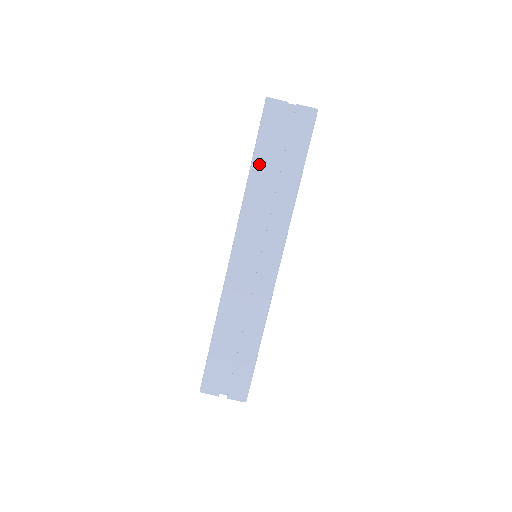
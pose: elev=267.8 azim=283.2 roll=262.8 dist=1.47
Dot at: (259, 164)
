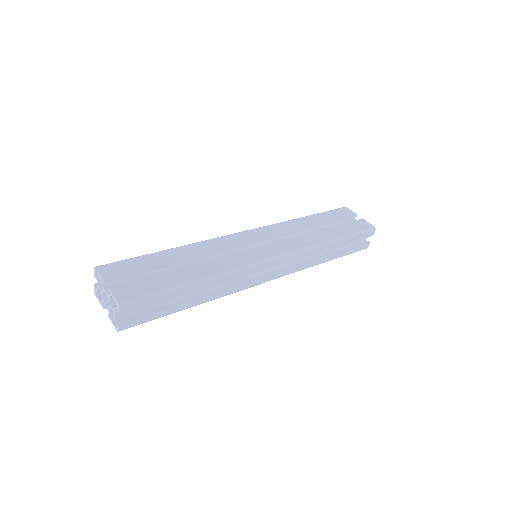
Dot at: (313, 218)
